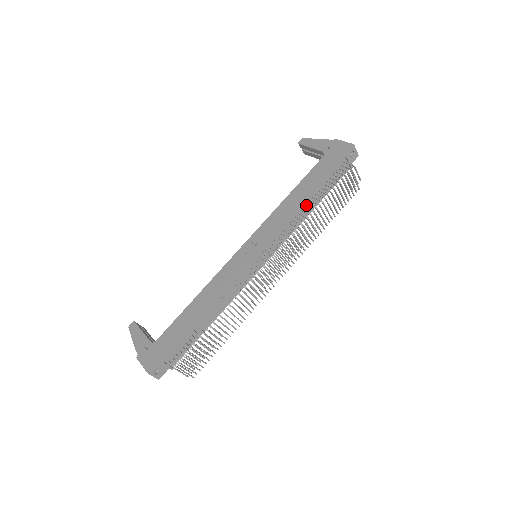
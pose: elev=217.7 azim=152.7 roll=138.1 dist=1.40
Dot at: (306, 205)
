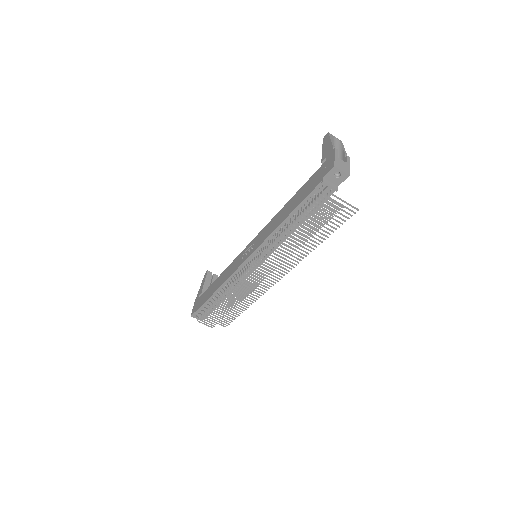
Dot at: (286, 224)
